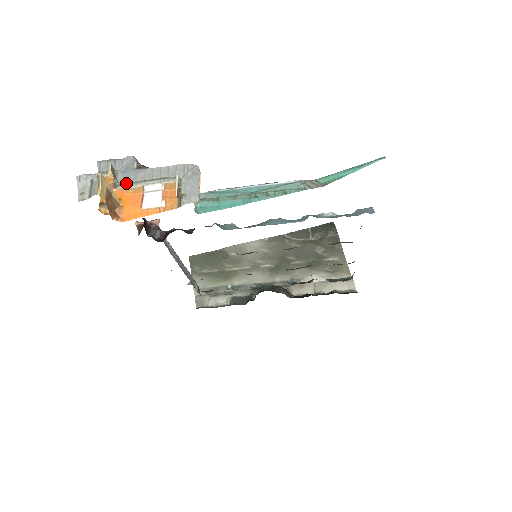
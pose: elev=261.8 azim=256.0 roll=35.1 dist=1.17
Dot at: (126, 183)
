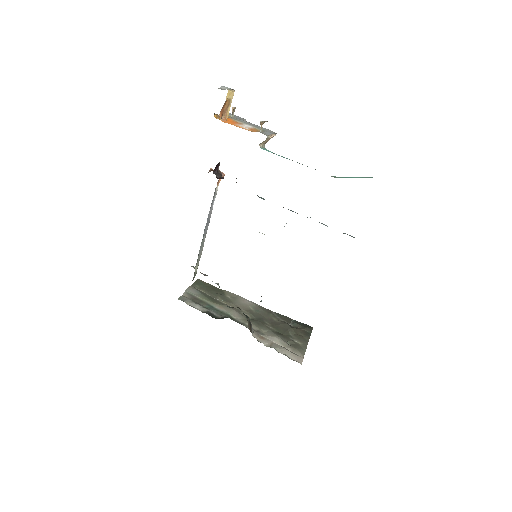
Dot at: (235, 119)
